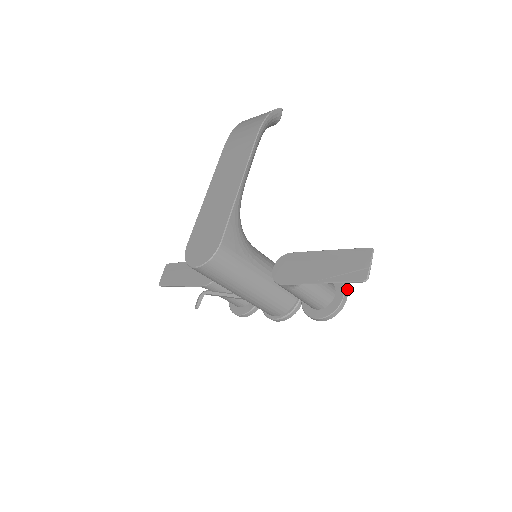
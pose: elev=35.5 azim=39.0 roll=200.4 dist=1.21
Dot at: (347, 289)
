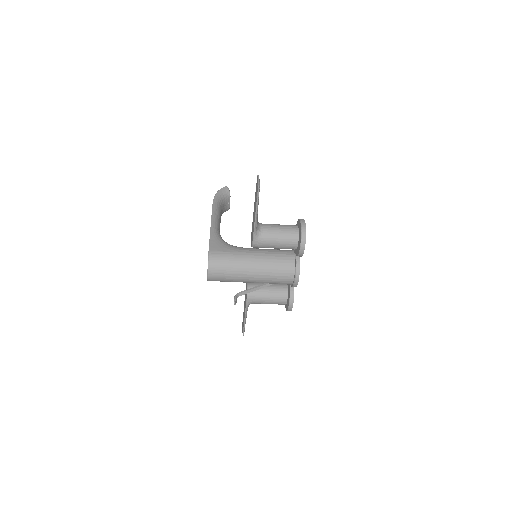
Dot at: (304, 220)
